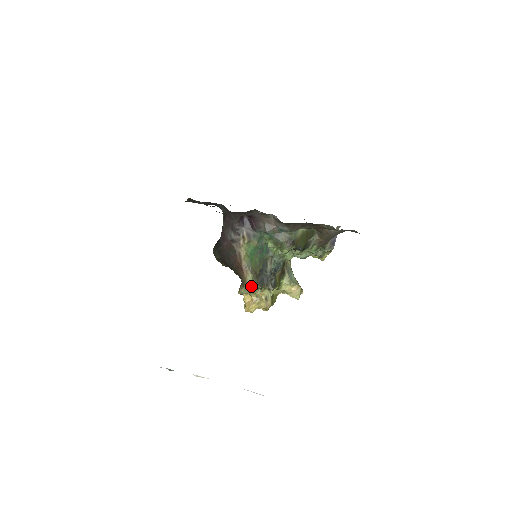
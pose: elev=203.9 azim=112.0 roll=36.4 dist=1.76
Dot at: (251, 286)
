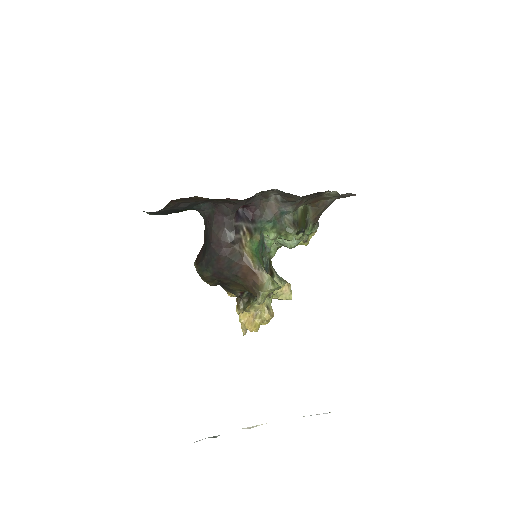
Dot at: (269, 290)
